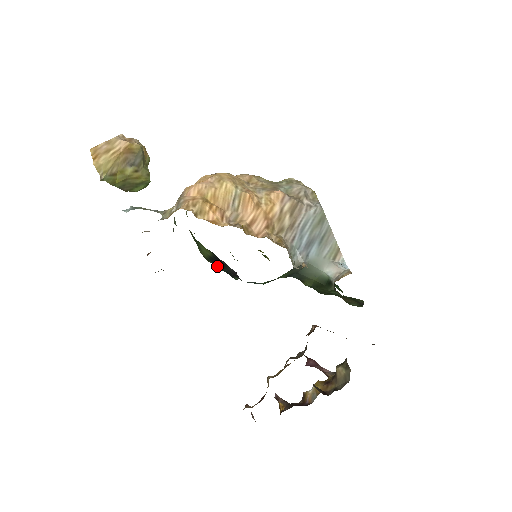
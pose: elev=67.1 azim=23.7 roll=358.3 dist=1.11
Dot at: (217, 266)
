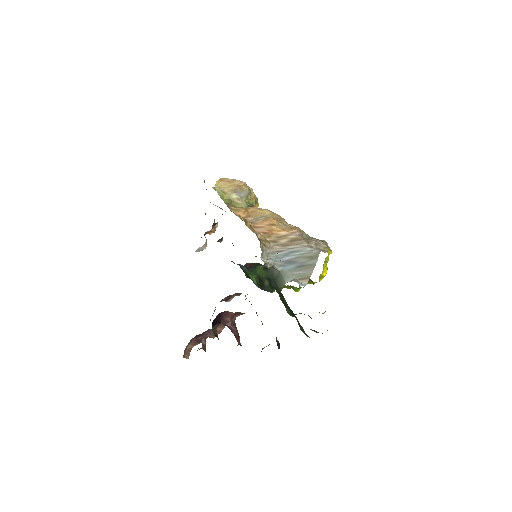
Dot at: occluded
